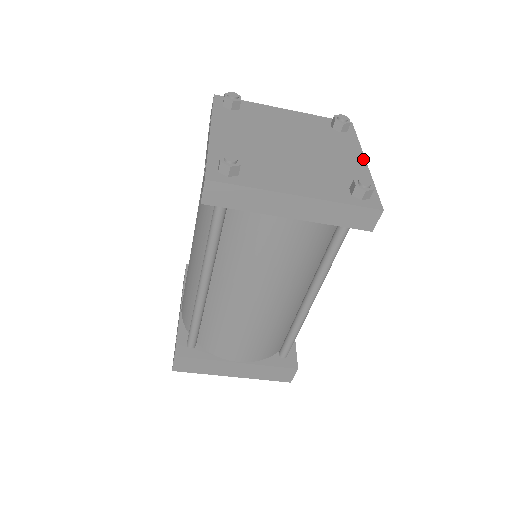
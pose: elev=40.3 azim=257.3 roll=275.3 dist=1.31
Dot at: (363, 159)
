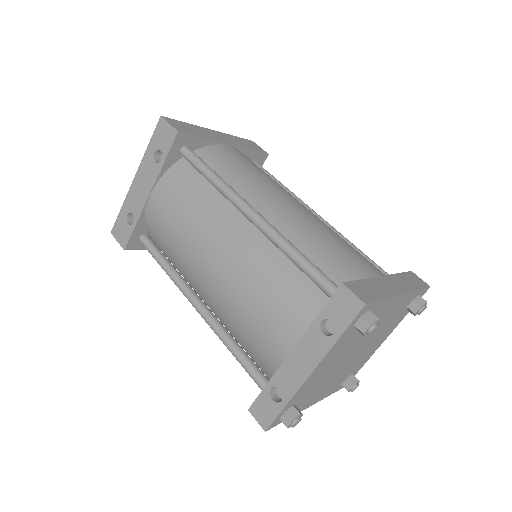
Dot at: occluded
